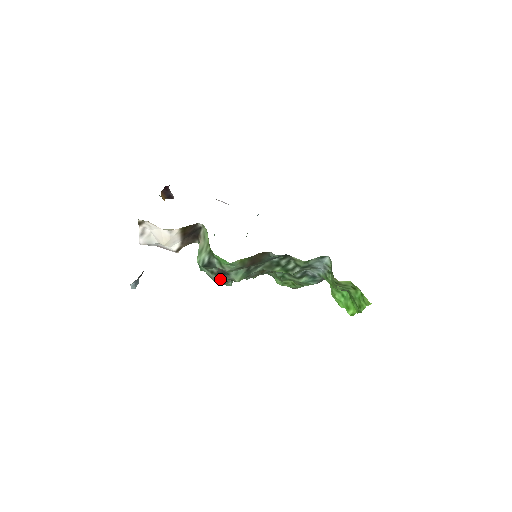
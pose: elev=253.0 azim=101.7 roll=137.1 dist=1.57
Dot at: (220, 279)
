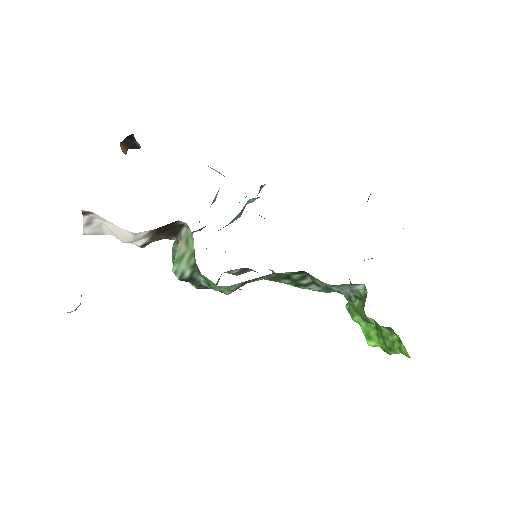
Dot at: occluded
